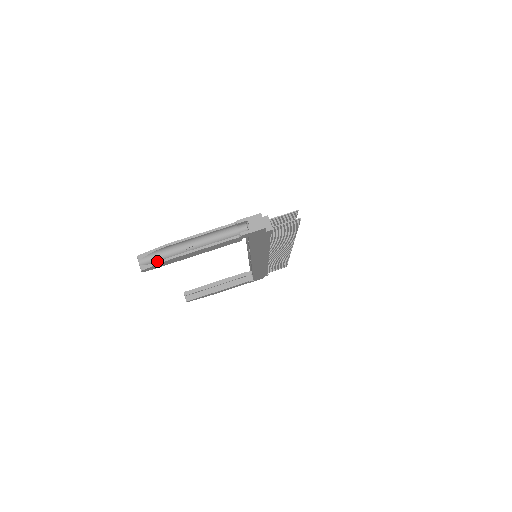
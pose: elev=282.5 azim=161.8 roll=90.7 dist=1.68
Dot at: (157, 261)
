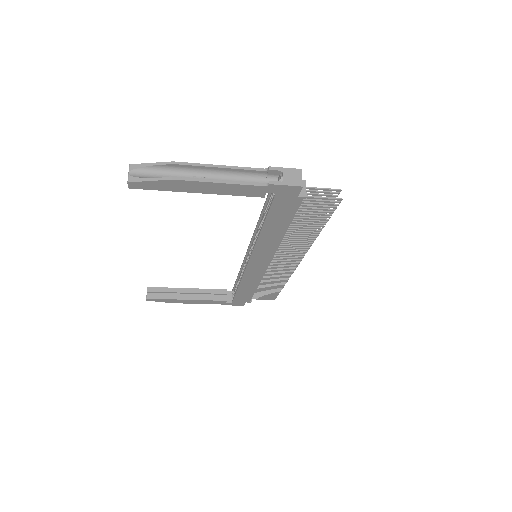
Dot at: (153, 178)
